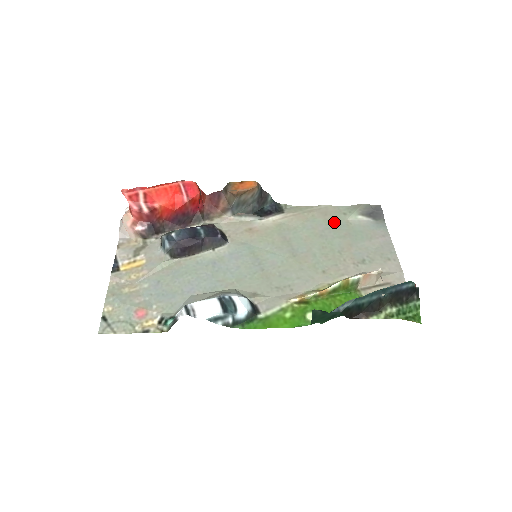
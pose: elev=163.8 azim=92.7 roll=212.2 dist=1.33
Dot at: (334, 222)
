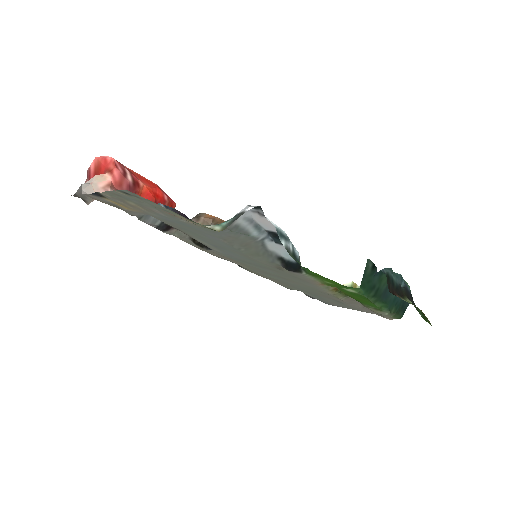
Dot at: (291, 286)
